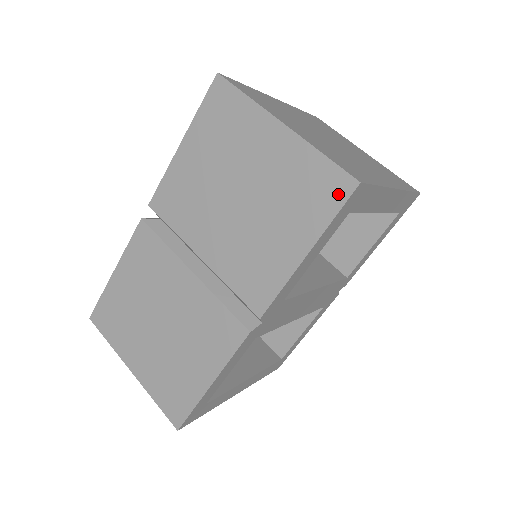
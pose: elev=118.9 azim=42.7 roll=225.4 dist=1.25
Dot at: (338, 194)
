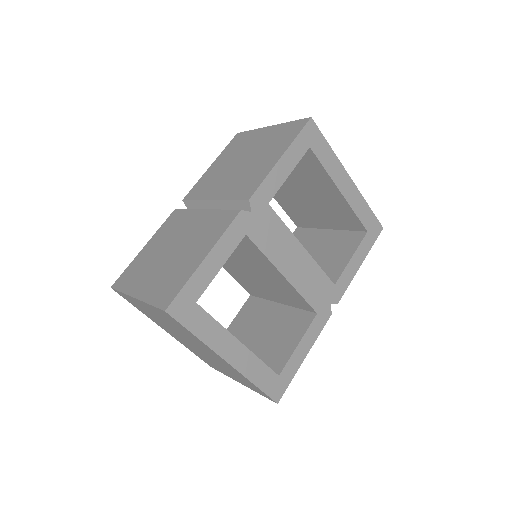
Dot at: (299, 127)
